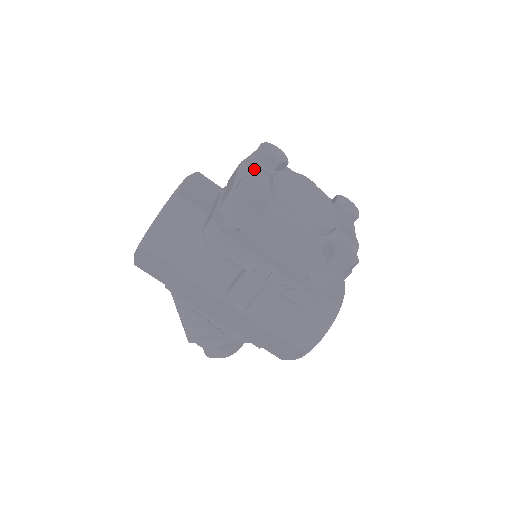
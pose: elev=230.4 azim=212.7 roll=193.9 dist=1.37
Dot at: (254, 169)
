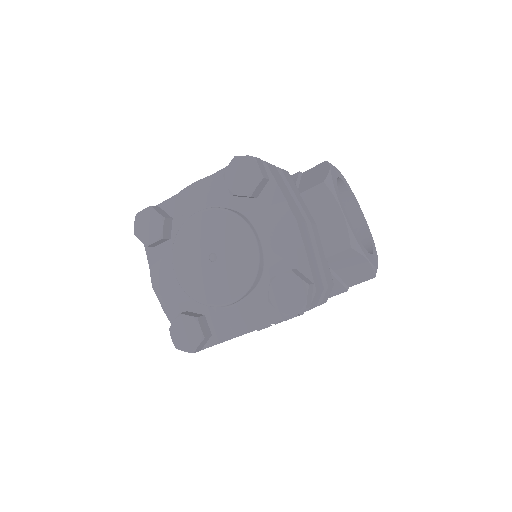
Dot at: (164, 280)
